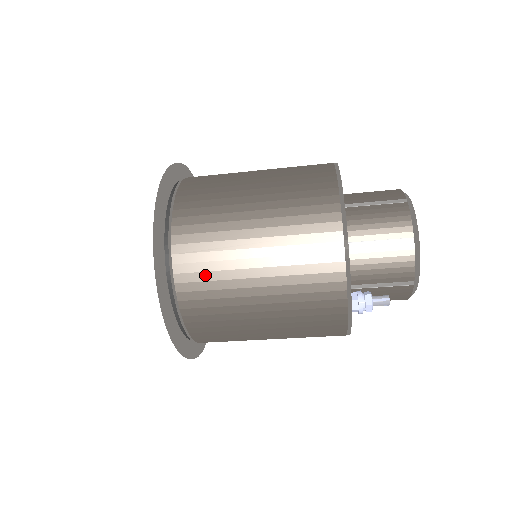
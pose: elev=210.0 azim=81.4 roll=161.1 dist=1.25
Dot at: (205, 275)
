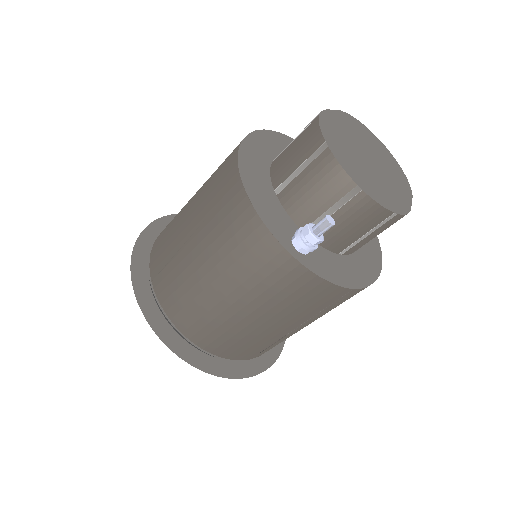
Dot at: (173, 285)
